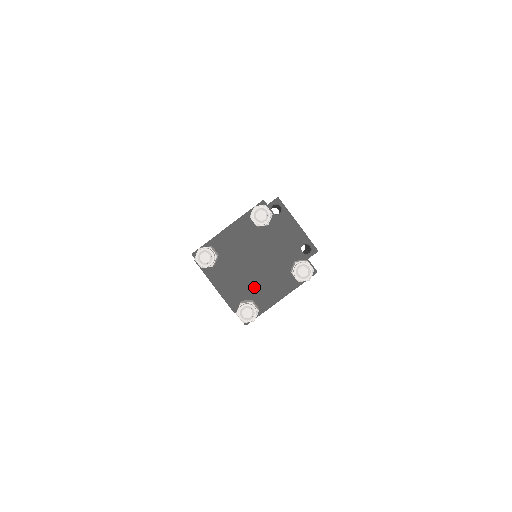
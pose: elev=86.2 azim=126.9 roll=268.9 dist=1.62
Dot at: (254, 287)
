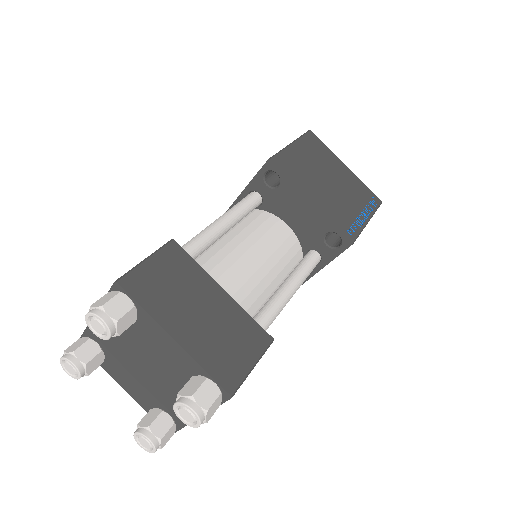
Dot at: (159, 396)
